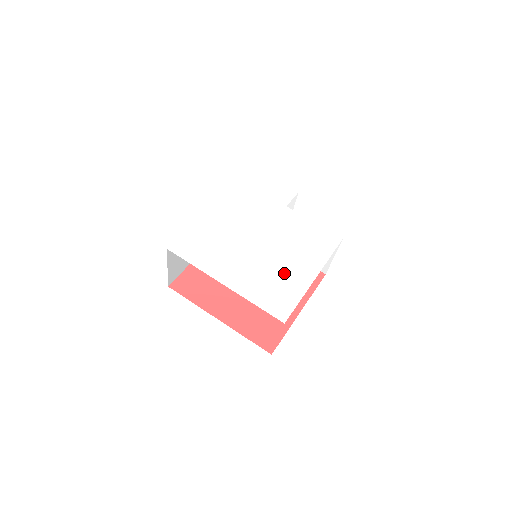
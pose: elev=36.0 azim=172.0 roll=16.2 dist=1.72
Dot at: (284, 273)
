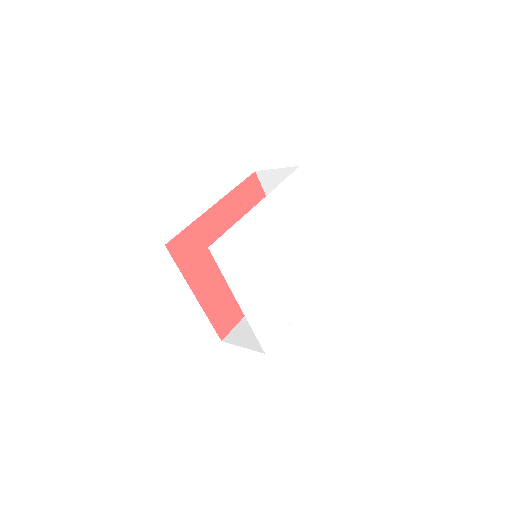
Dot at: (281, 304)
